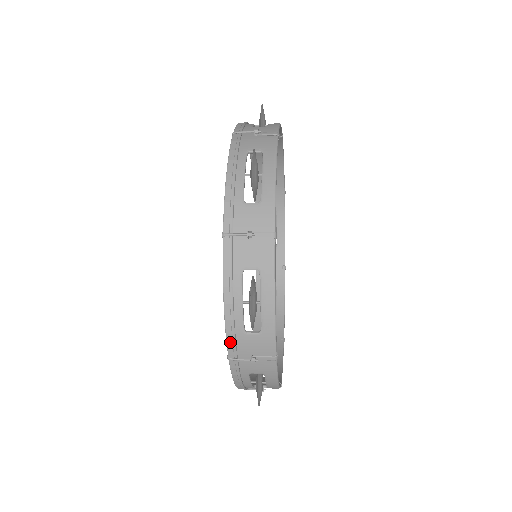
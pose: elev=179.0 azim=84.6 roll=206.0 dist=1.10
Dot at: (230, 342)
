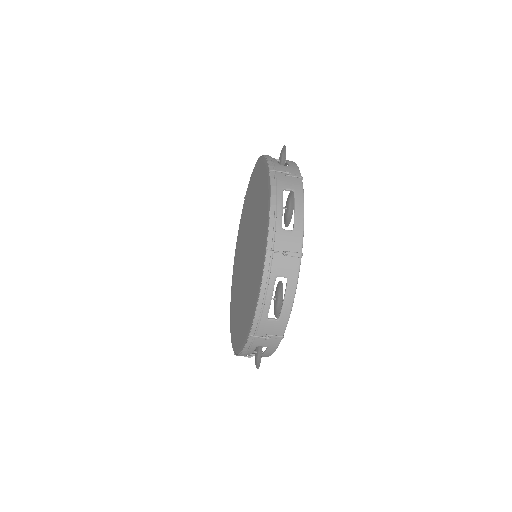
Dot at: (271, 234)
